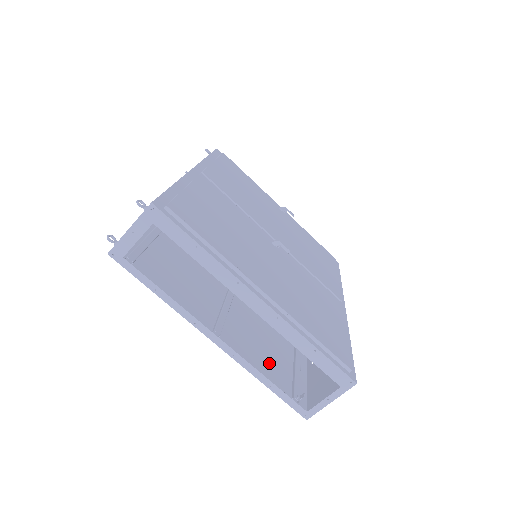
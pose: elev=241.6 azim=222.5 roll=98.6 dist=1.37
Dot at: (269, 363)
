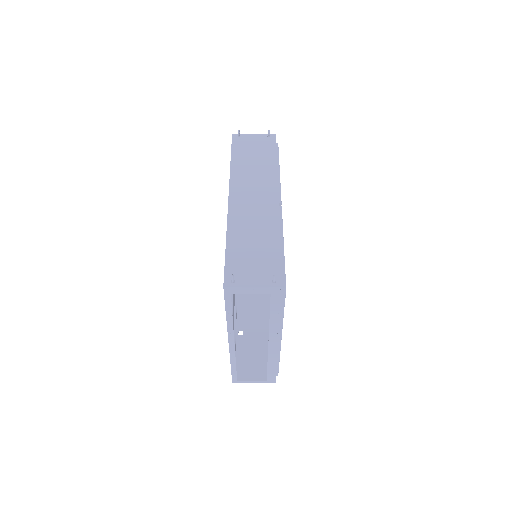
Dot at: occluded
